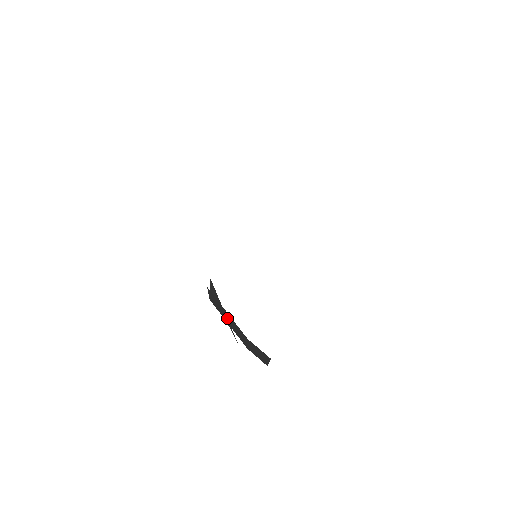
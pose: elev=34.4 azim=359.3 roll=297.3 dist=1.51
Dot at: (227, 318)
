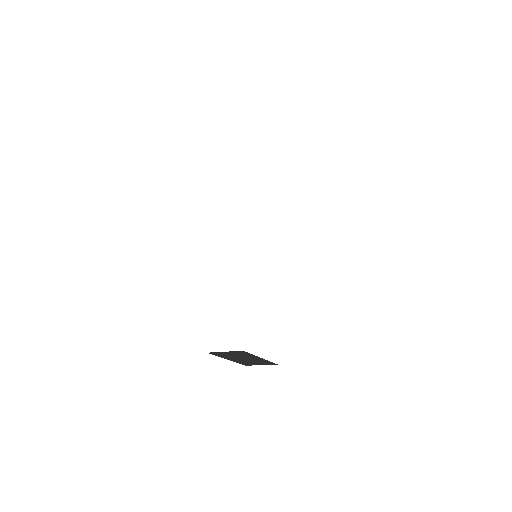
Dot at: occluded
